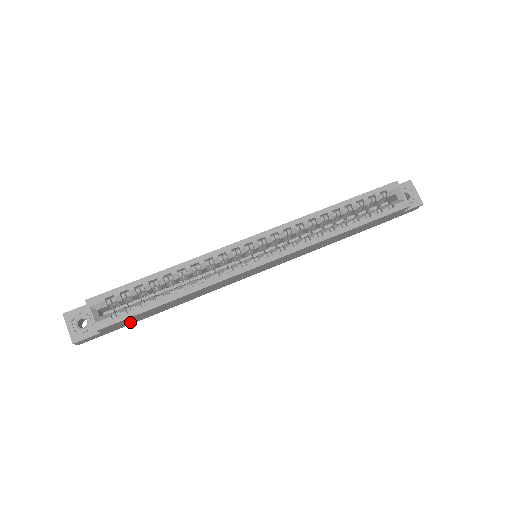
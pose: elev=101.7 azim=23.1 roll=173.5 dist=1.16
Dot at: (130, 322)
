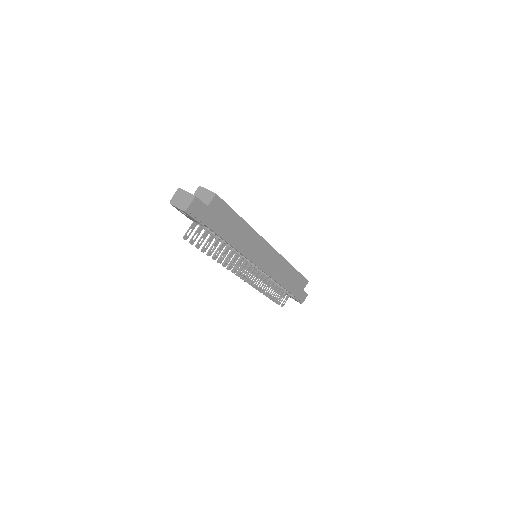
Dot at: (215, 222)
